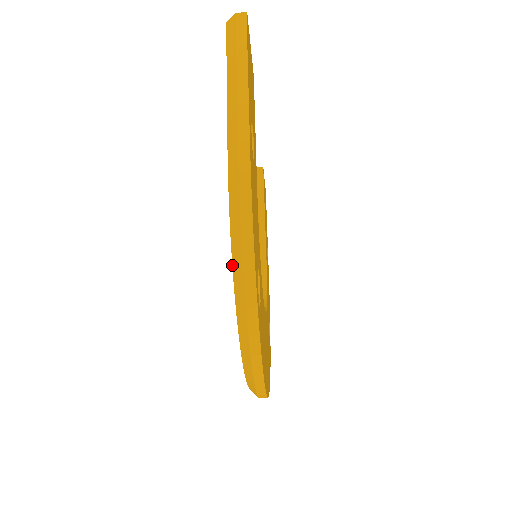
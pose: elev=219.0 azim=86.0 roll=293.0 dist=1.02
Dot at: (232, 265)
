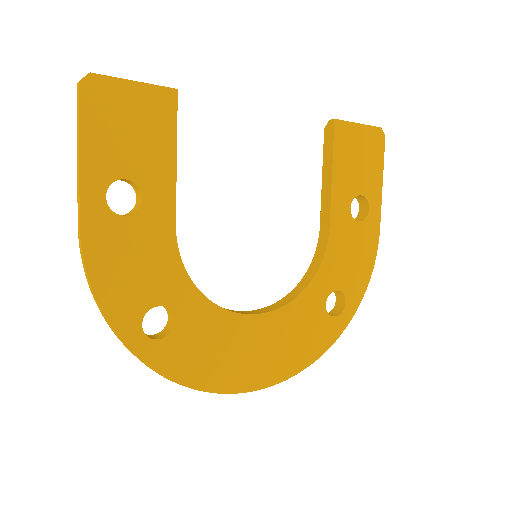
Dot at: occluded
